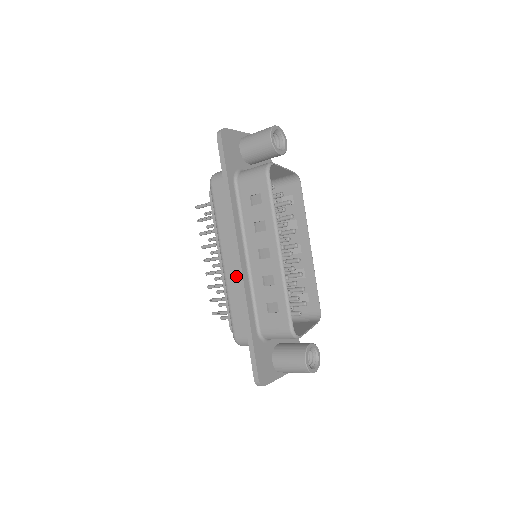
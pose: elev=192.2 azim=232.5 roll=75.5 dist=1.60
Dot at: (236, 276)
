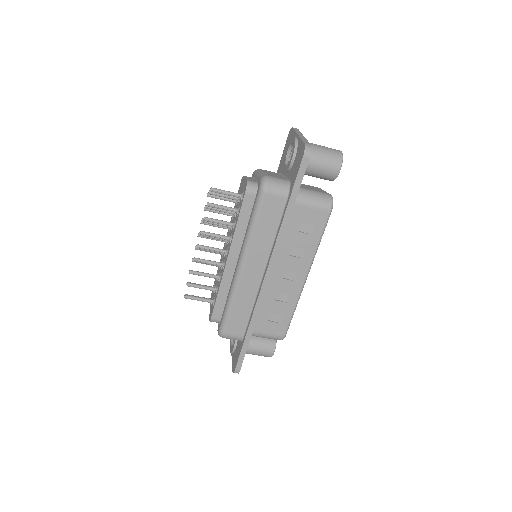
Dot at: (252, 287)
